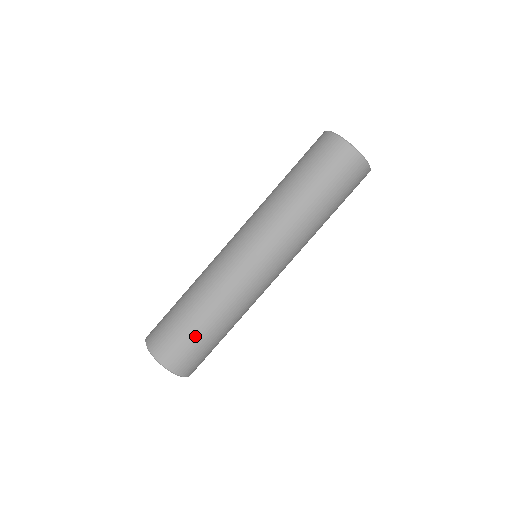
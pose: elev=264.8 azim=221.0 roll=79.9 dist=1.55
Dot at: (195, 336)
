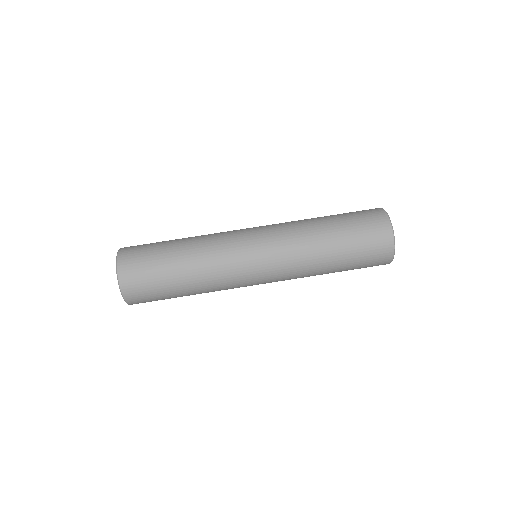
Dot at: (161, 271)
